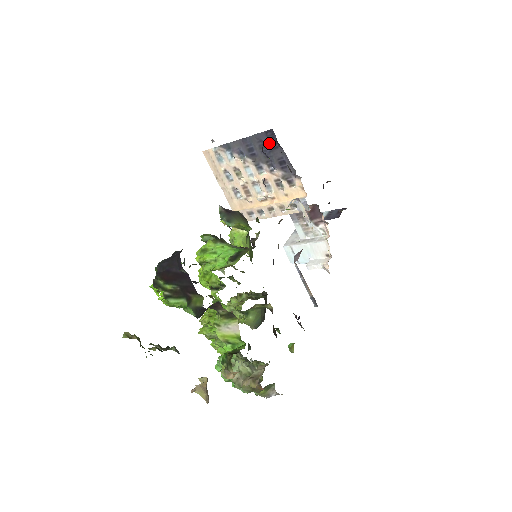
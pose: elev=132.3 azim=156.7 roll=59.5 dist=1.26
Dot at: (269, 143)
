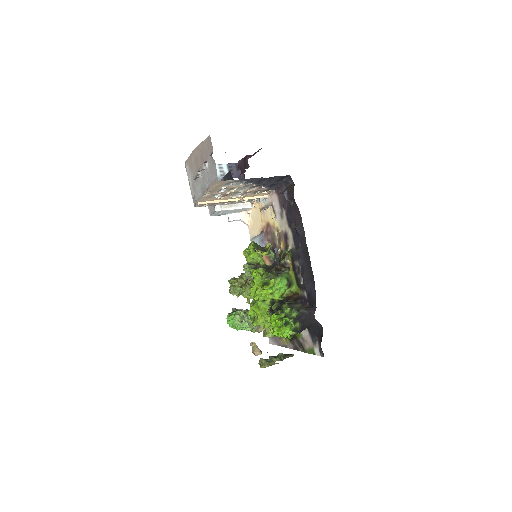
Dot at: (278, 179)
